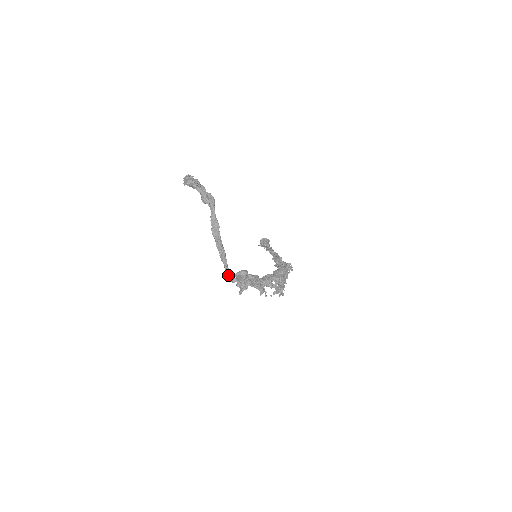
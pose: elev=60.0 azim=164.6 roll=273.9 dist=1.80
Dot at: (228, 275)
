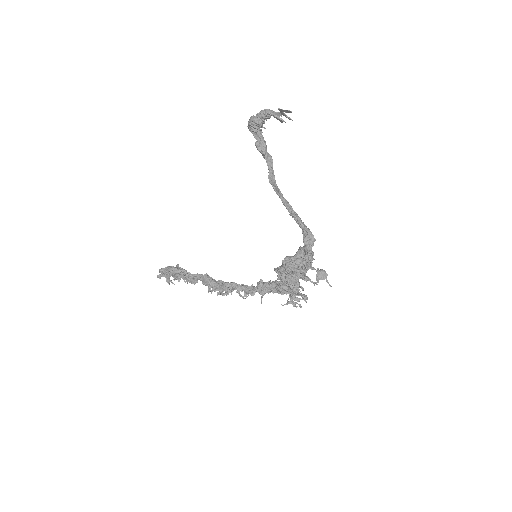
Dot at: (311, 239)
